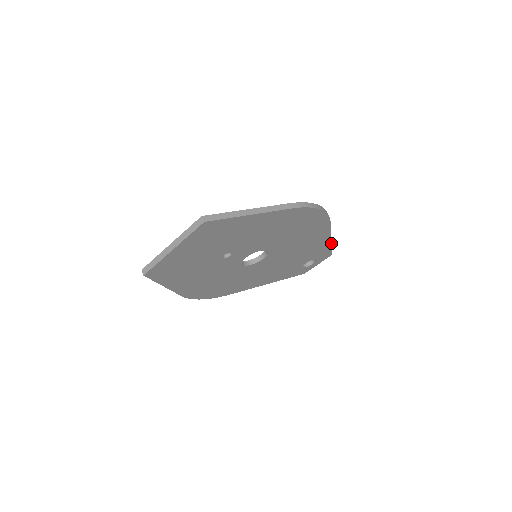
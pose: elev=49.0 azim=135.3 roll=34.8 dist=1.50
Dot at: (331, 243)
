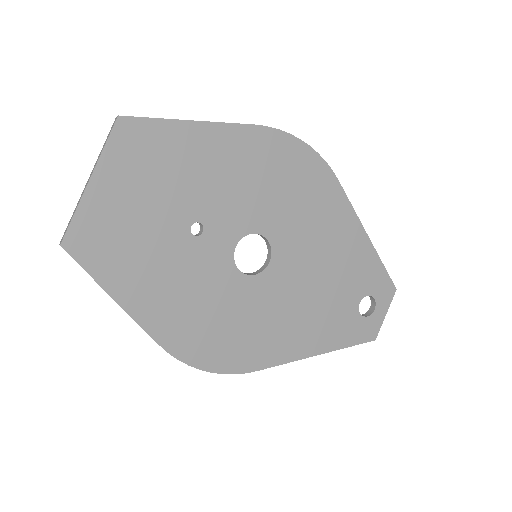
Dot at: (375, 251)
